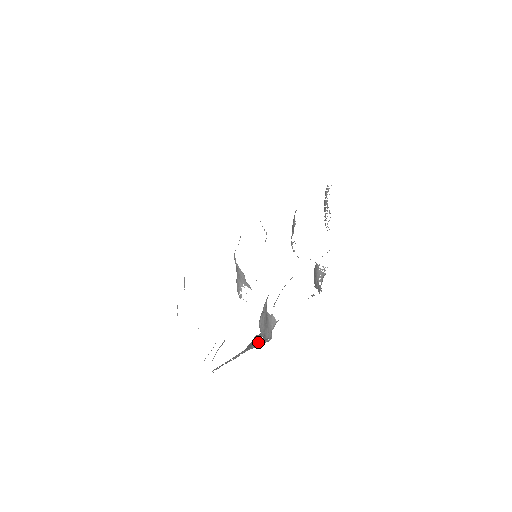
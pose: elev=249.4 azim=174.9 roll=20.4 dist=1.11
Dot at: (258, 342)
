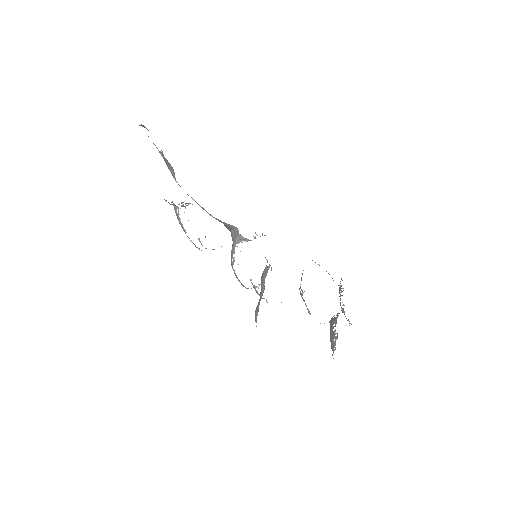
Dot at: occluded
